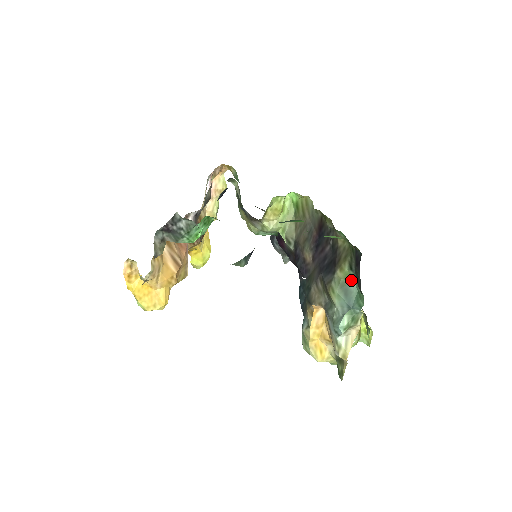
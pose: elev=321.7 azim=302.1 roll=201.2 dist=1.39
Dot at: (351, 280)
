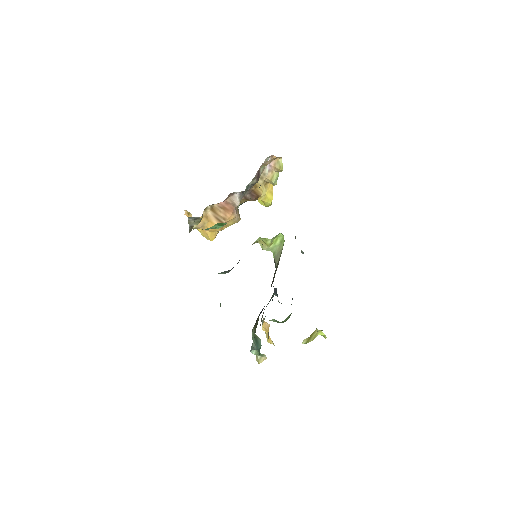
Dot at: (259, 338)
